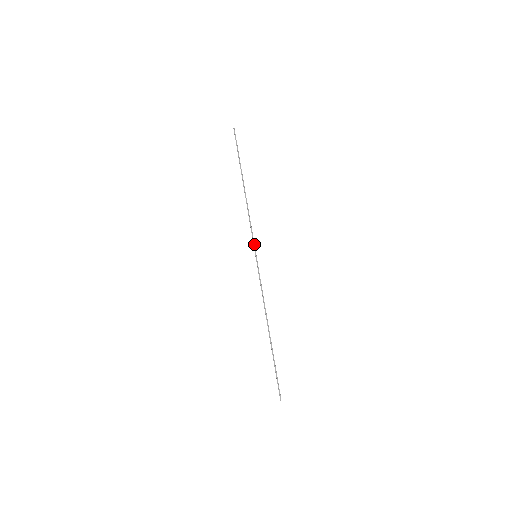
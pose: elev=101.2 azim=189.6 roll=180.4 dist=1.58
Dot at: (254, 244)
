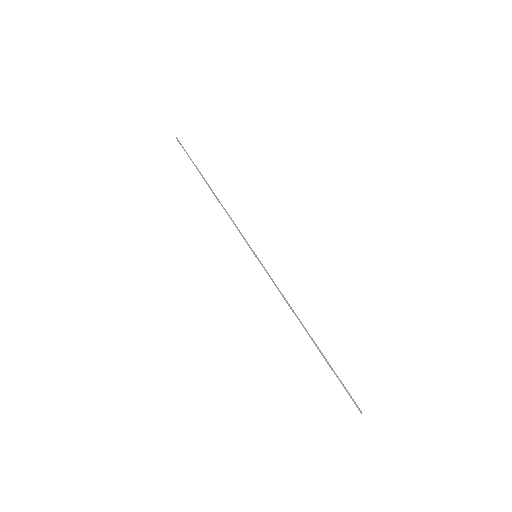
Dot at: (248, 244)
